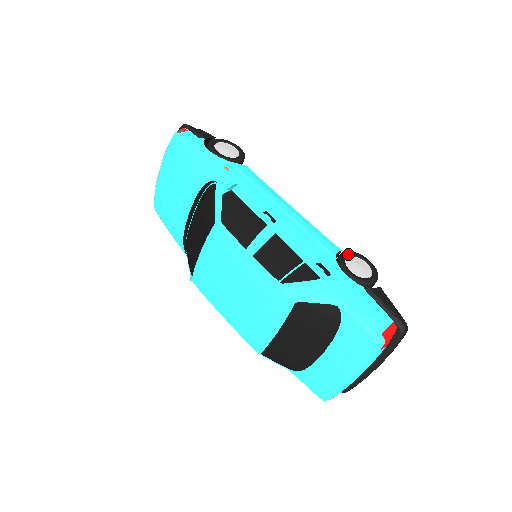
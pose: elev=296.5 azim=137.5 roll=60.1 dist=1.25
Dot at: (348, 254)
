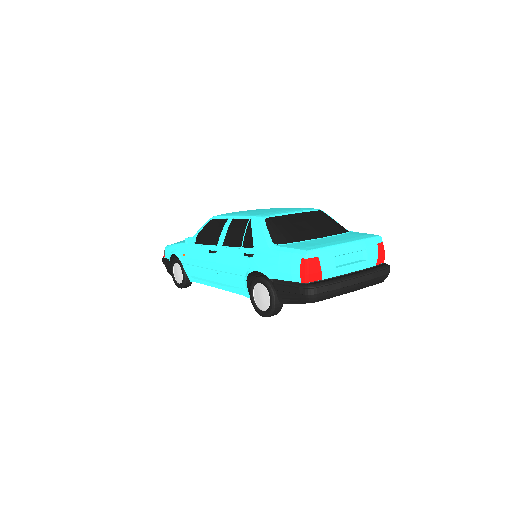
Dot at: occluded
